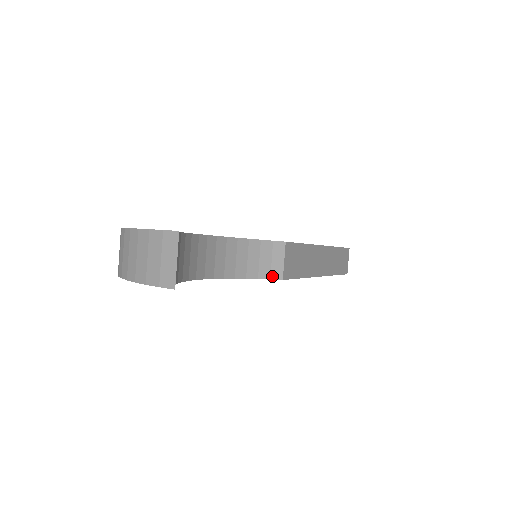
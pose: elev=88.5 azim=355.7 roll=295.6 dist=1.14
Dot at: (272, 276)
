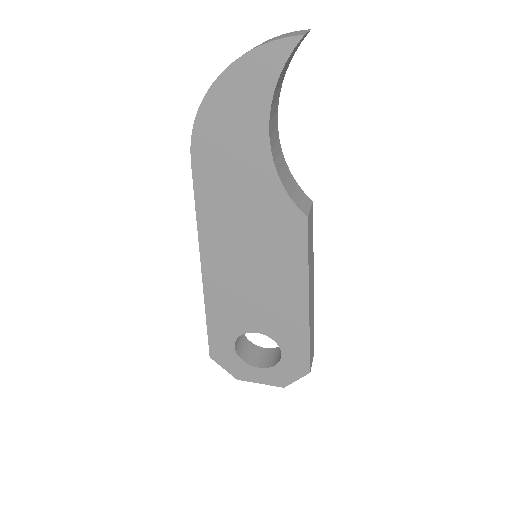
Dot at: (300, 208)
